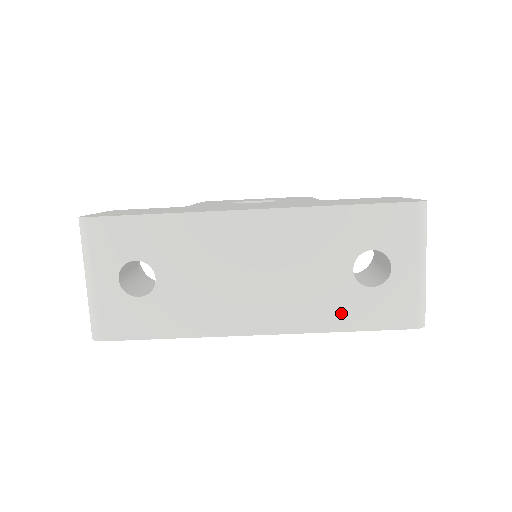
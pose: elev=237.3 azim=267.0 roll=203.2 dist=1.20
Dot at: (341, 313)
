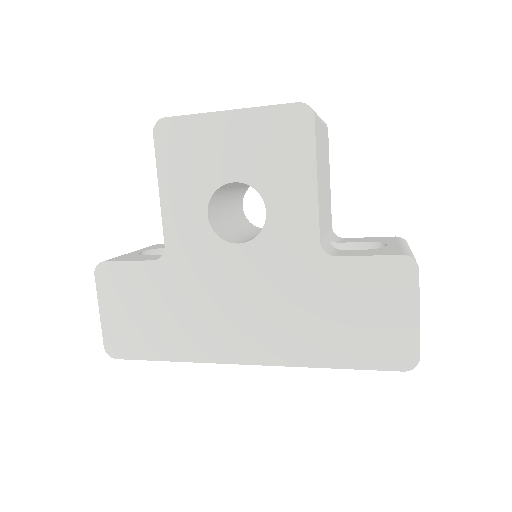
Dot at: occluded
